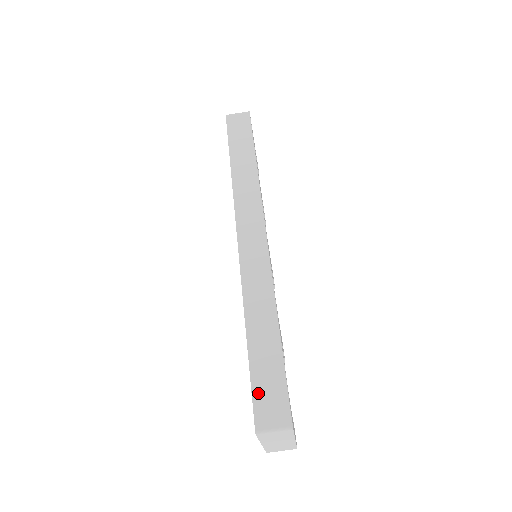
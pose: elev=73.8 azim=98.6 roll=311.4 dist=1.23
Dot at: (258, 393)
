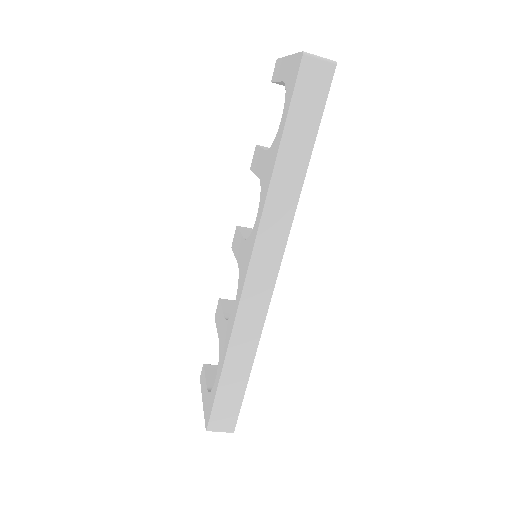
Dot at: (217, 408)
